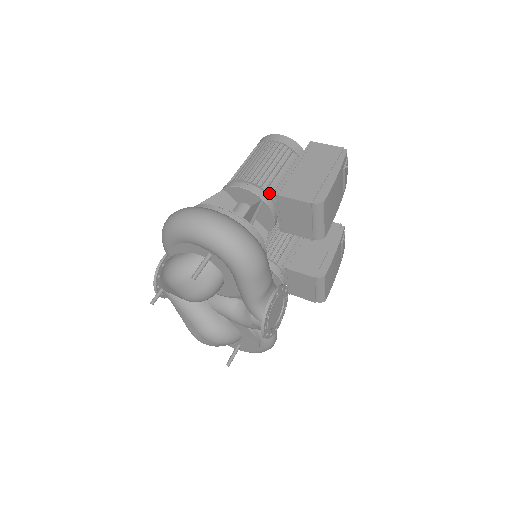
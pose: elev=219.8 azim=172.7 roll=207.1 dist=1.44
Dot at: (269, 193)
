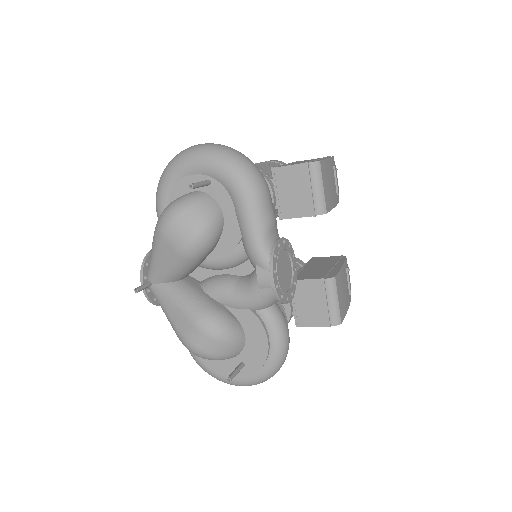
Dot at: (265, 174)
